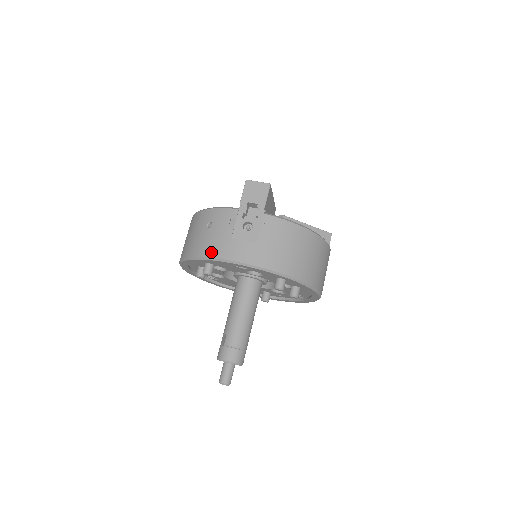
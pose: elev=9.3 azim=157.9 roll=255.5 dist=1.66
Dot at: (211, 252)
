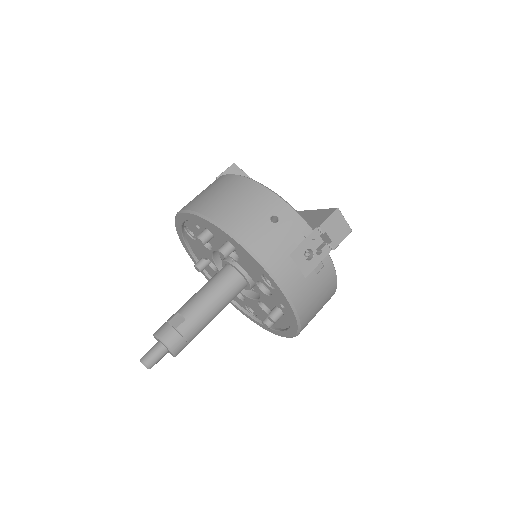
Dot at: (262, 252)
